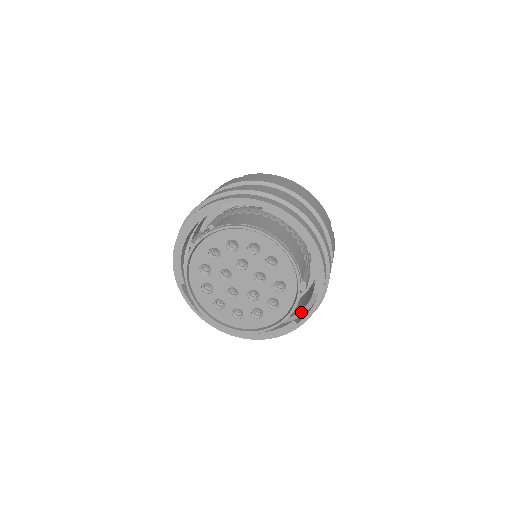
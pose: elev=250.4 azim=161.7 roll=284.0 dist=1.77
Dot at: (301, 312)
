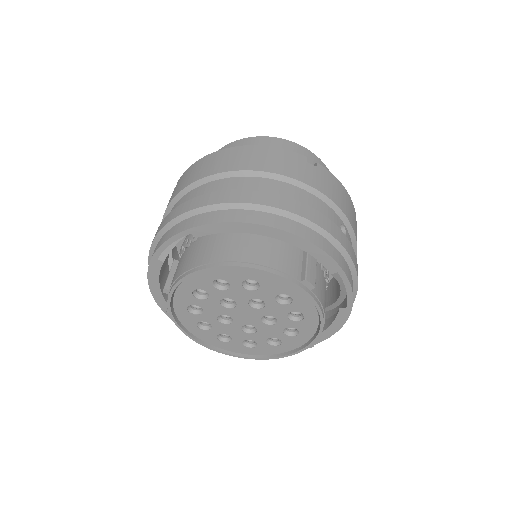
Dot at: (342, 292)
